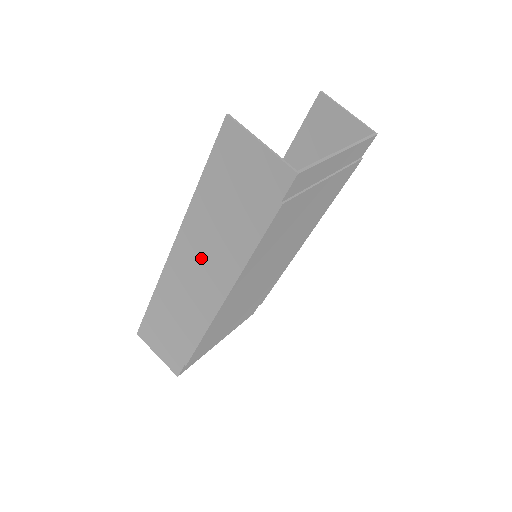
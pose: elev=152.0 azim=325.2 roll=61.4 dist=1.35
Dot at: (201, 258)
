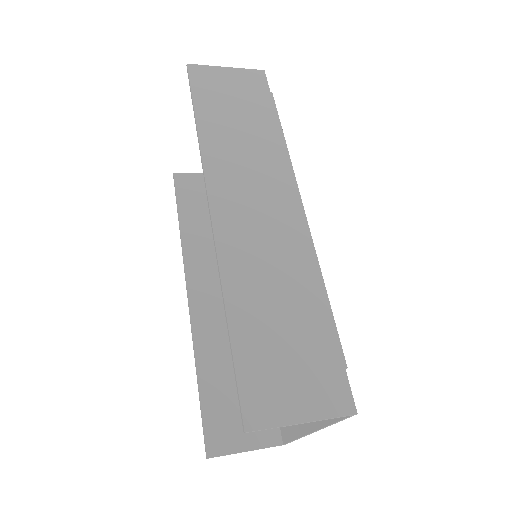
Dot at: (248, 185)
